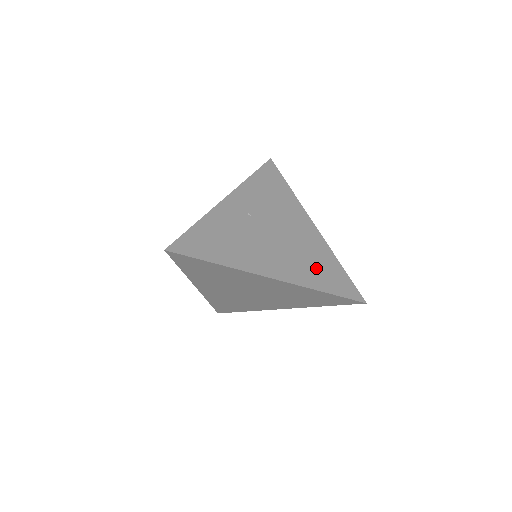
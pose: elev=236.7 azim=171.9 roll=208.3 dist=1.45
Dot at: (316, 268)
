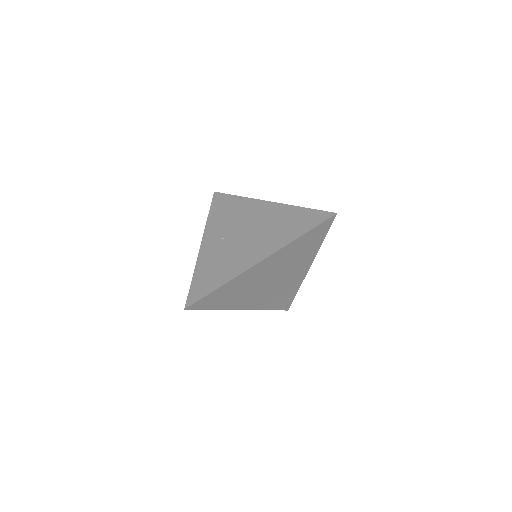
Dot at: (287, 227)
